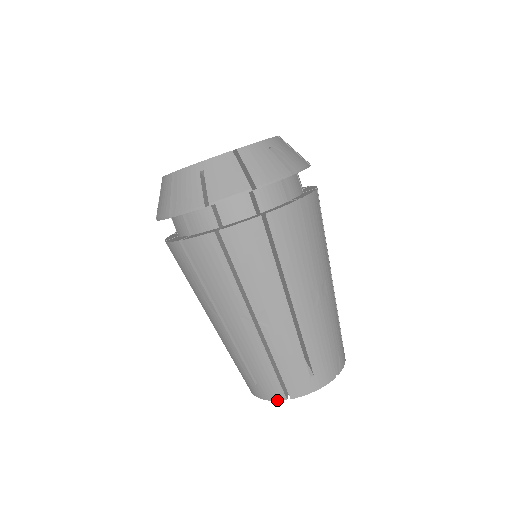
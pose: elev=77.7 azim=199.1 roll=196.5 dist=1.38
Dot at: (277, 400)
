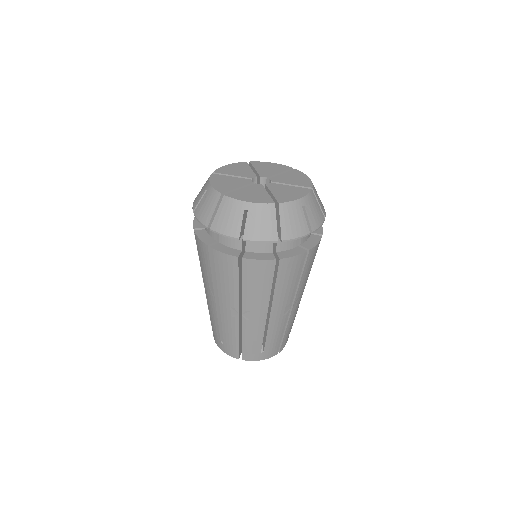
Dot at: occluded
